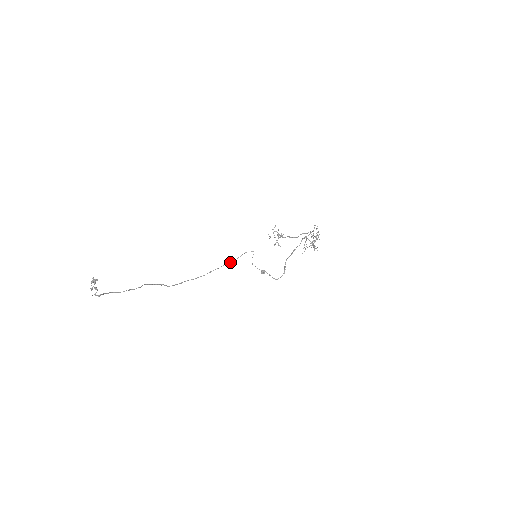
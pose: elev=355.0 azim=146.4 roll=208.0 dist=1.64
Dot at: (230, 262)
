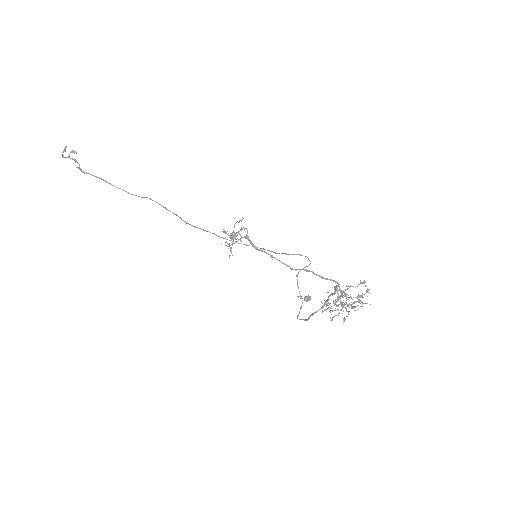
Dot at: occluded
